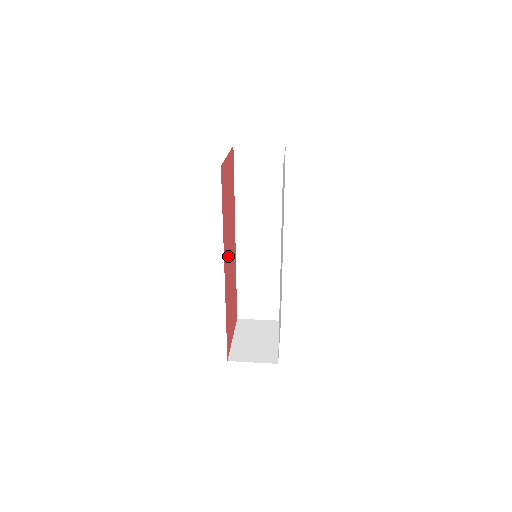
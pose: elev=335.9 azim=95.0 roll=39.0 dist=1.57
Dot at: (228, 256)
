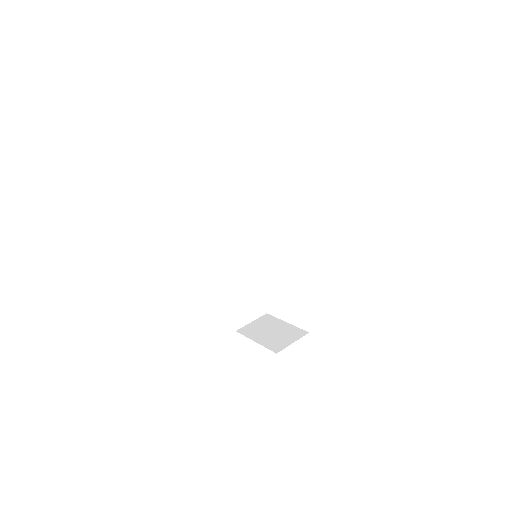
Dot at: occluded
